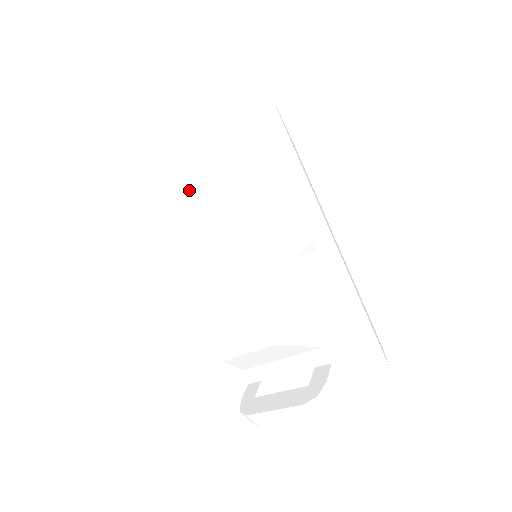
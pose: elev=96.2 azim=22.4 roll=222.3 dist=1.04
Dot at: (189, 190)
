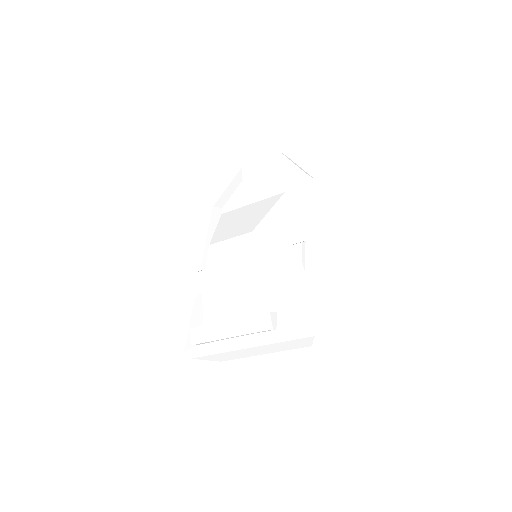
Dot at: (237, 205)
